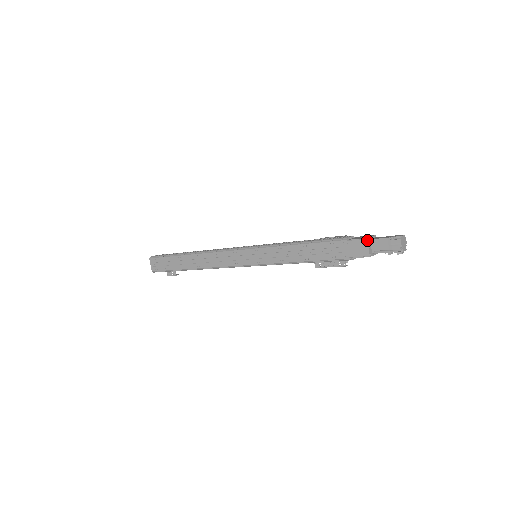
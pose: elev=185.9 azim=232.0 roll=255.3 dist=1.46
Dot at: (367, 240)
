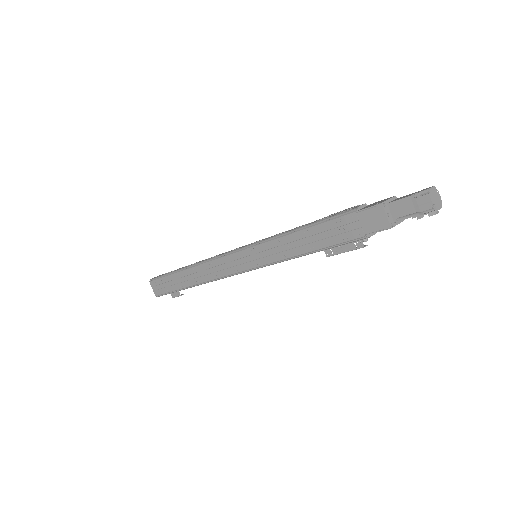
Dot at: (382, 206)
